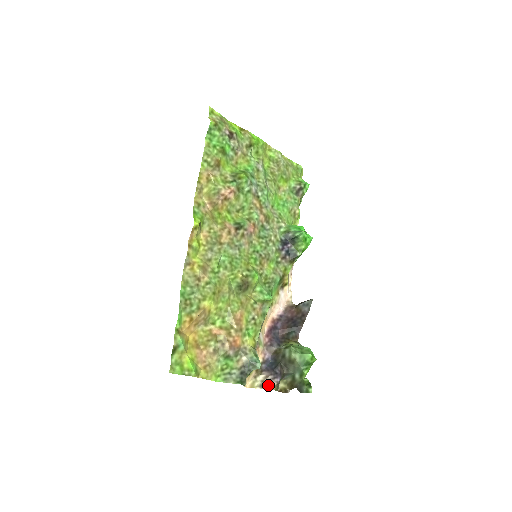
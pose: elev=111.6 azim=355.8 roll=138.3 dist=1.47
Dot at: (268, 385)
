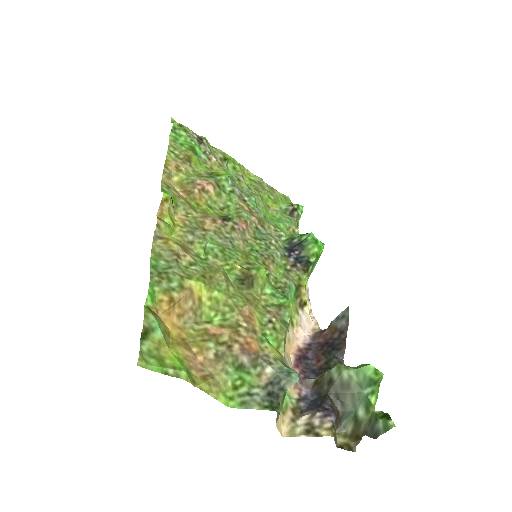
Dot at: (318, 429)
